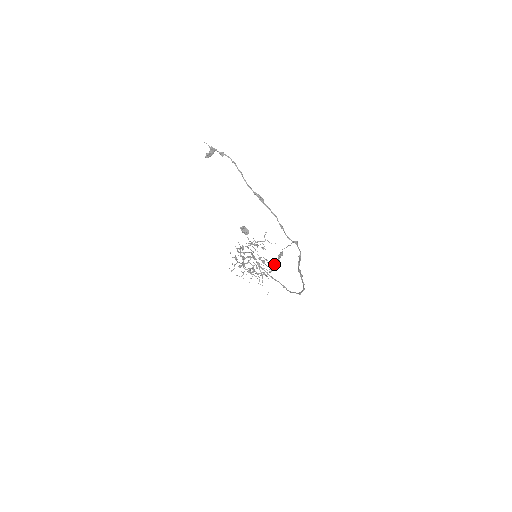
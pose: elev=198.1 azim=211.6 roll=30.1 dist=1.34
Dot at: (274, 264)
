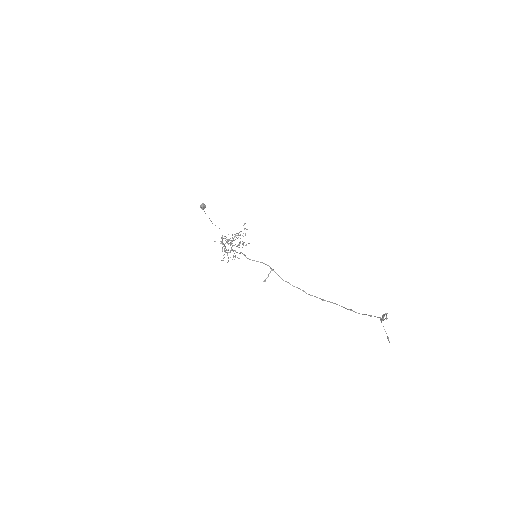
Dot at: (249, 243)
